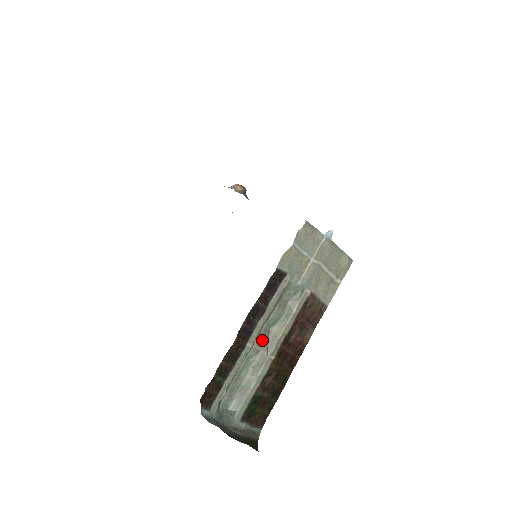
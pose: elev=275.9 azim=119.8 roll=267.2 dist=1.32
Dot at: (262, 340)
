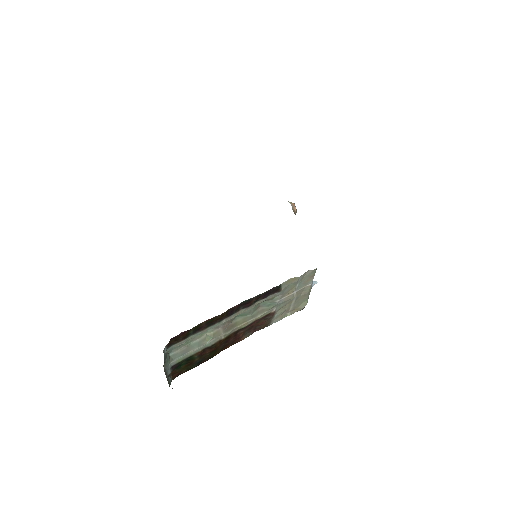
Dot at: (227, 321)
